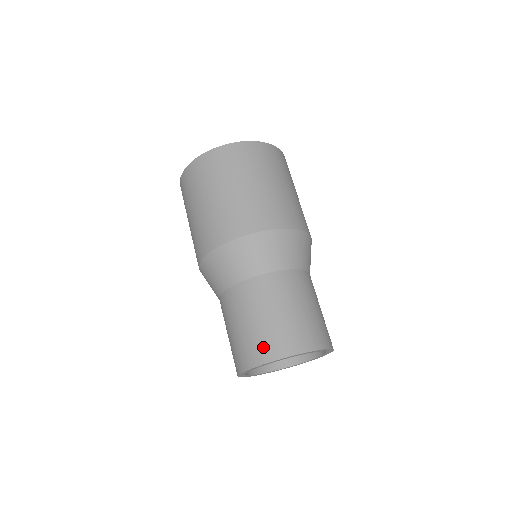
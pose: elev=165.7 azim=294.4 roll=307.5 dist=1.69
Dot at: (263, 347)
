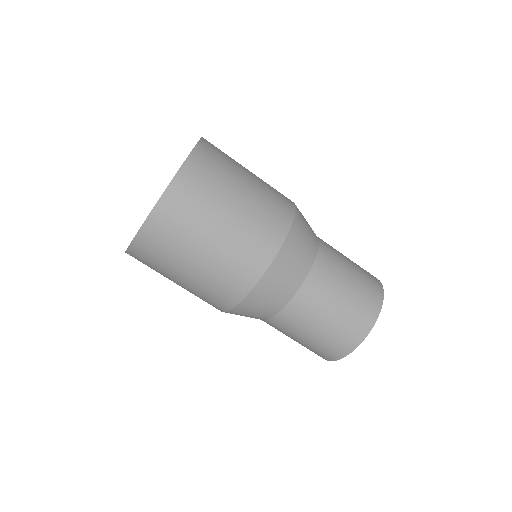
Dot at: (362, 318)
